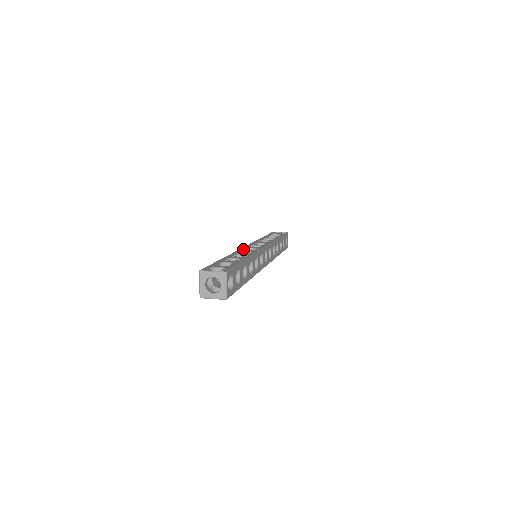
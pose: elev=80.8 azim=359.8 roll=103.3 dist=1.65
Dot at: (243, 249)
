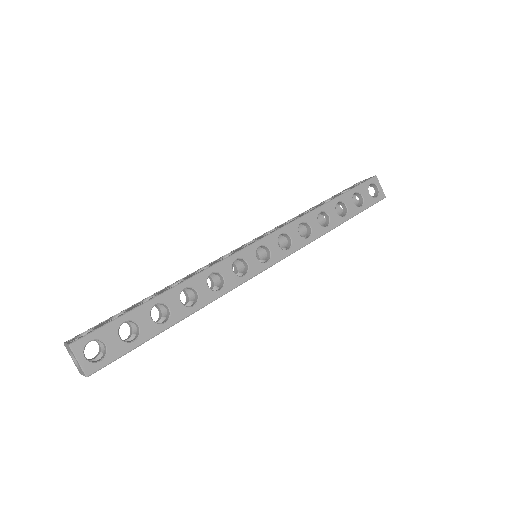
Dot at: (218, 259)
